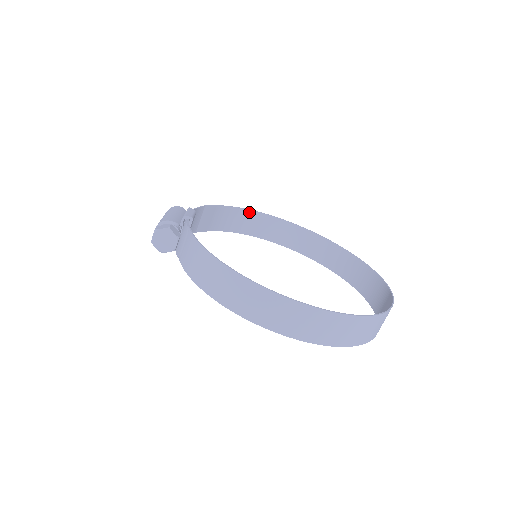
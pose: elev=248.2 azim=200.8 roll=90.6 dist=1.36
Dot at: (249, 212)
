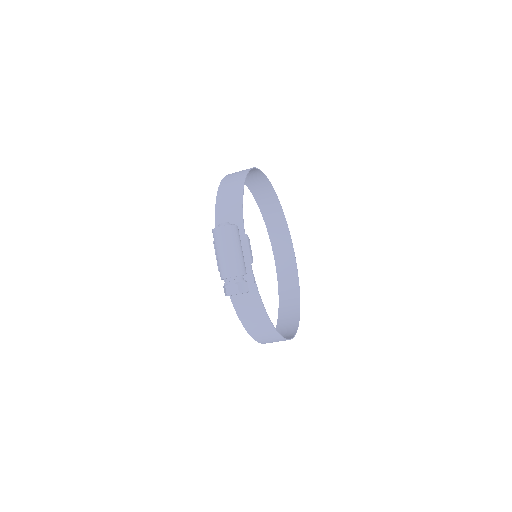
Dot at: (247, 171)
